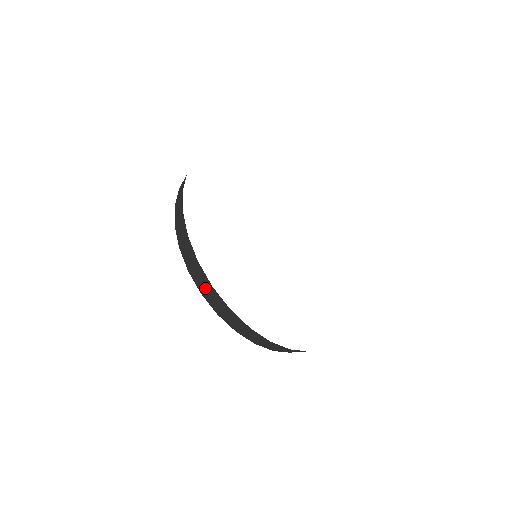
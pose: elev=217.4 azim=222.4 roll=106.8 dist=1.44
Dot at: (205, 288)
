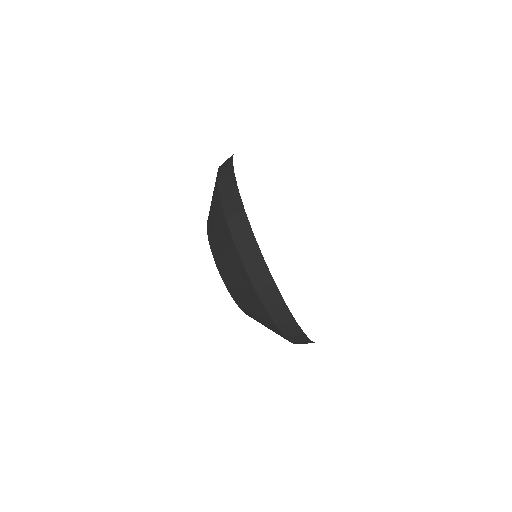
Dot at: (226, 160)
